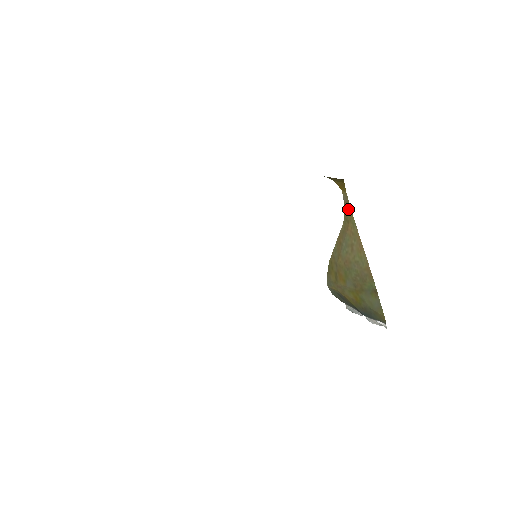
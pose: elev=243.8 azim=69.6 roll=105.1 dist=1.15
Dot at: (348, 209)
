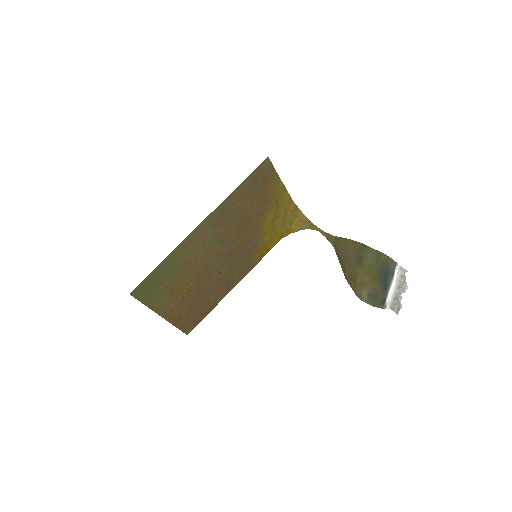
Dot at: (328, 236)
